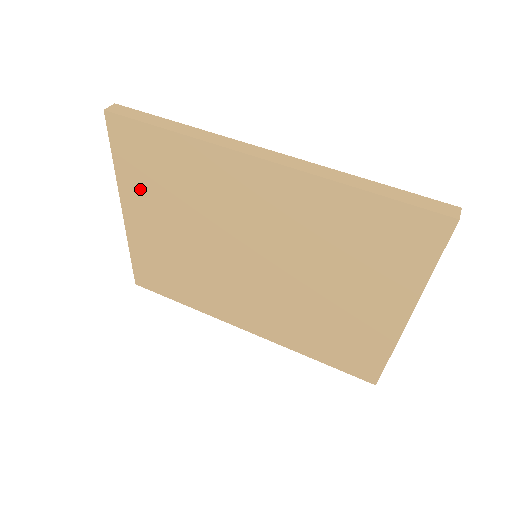
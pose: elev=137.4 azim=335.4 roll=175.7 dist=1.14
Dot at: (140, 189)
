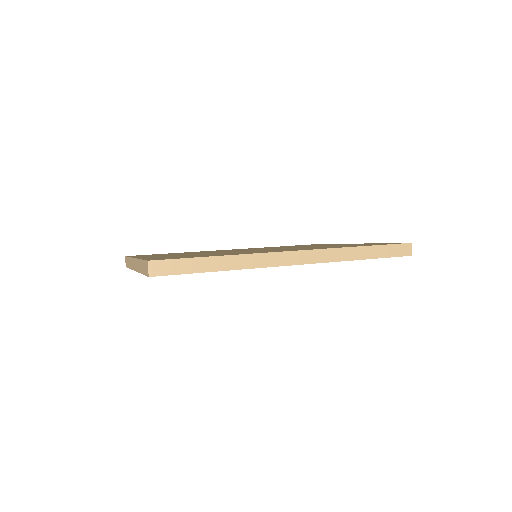
Dot at: occluded
